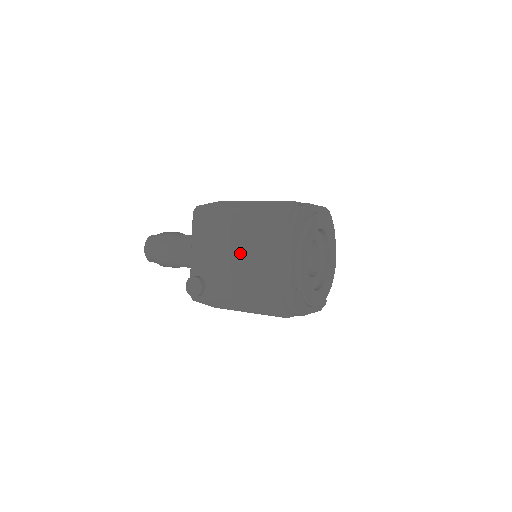
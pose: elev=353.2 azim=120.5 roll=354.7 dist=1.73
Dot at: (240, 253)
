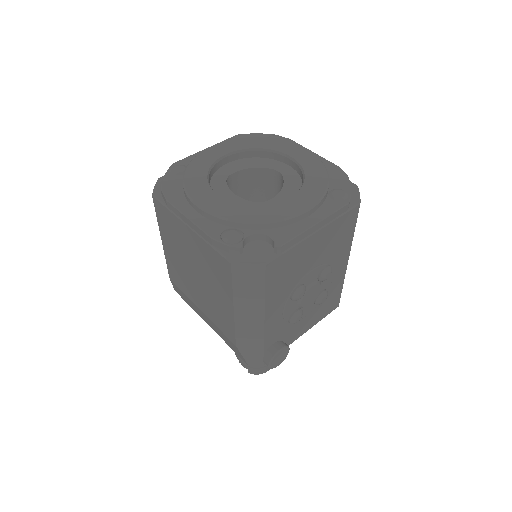
Dot at: occluded
